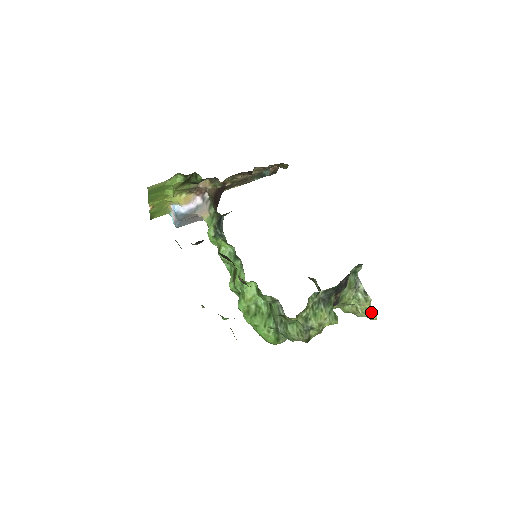
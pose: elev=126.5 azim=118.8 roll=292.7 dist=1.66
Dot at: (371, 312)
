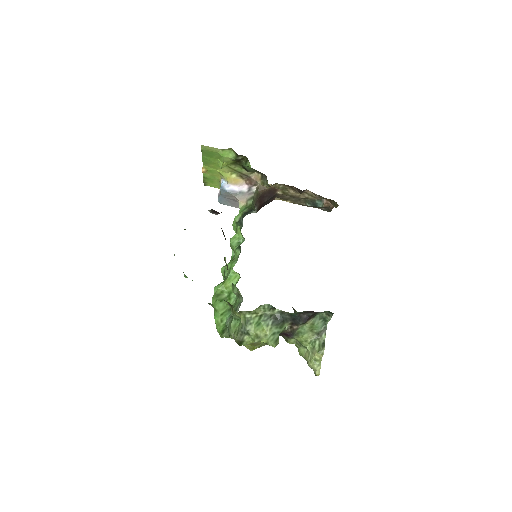
Dot at: (318, 365)
